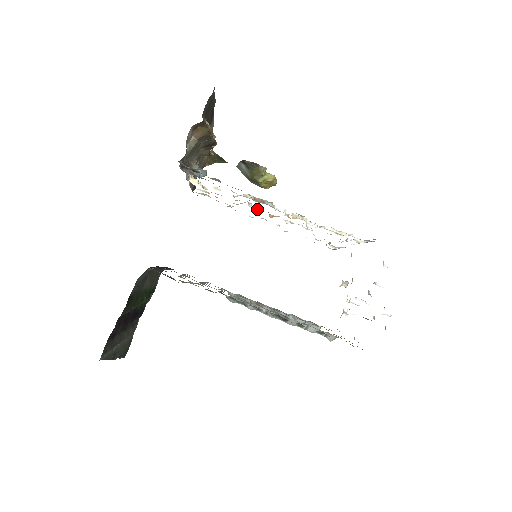
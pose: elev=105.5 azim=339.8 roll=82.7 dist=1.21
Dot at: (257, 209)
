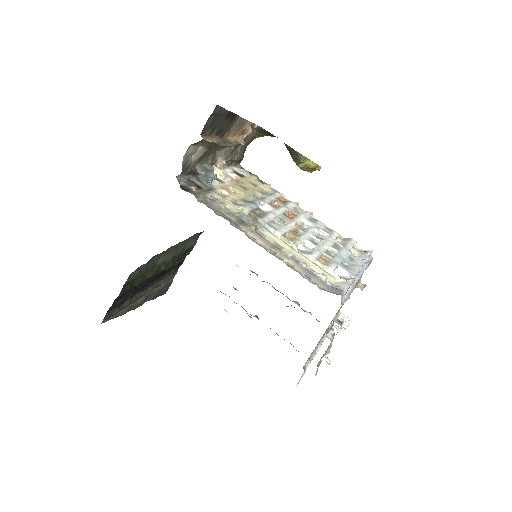
Dot at: (279, 203)
